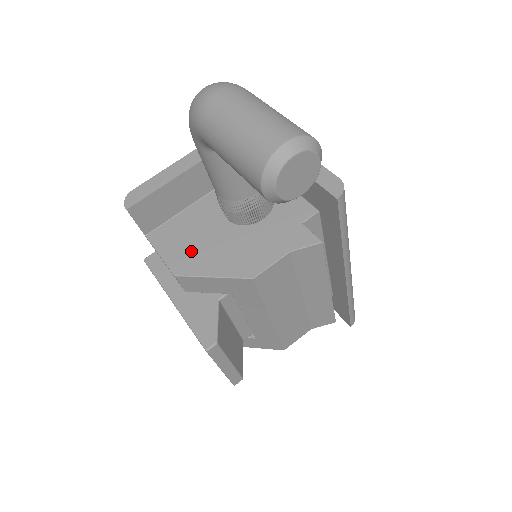
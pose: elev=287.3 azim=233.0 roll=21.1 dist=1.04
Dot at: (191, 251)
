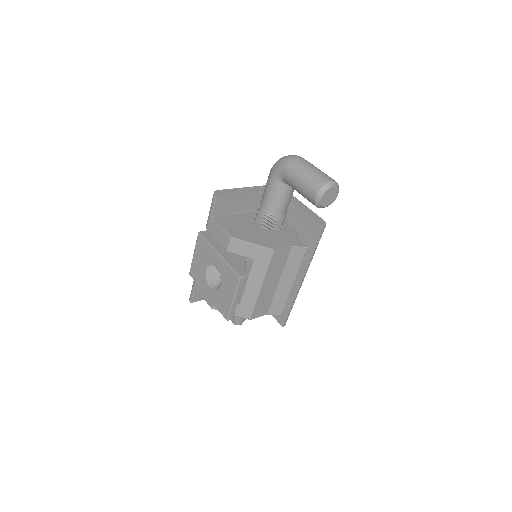
Dot at: (239, 230)
